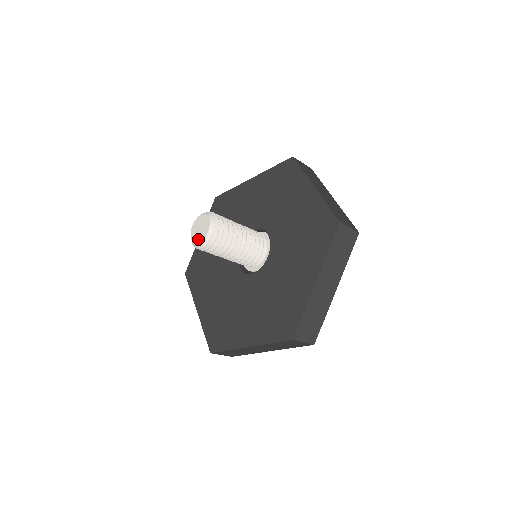
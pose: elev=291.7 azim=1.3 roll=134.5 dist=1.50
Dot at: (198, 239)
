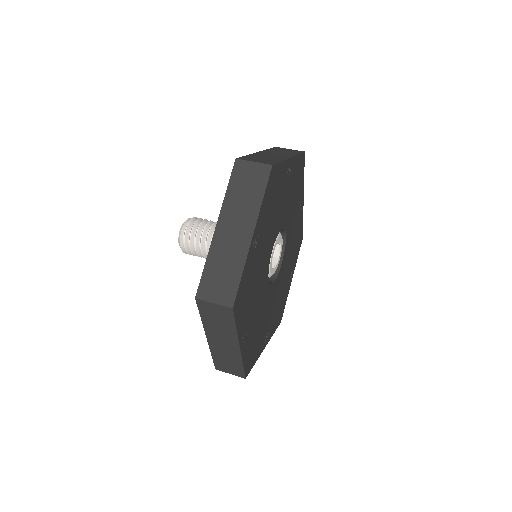
Dot at: occluded
